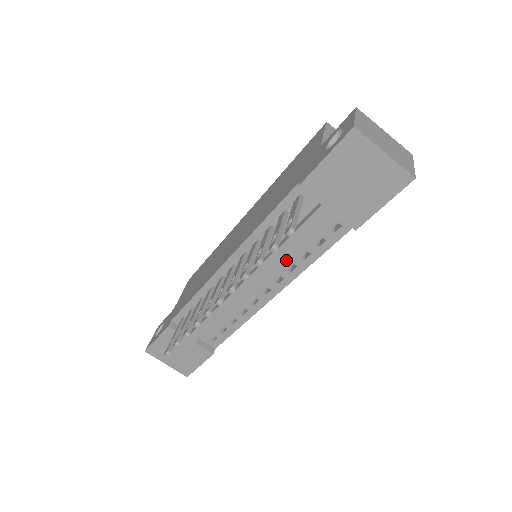
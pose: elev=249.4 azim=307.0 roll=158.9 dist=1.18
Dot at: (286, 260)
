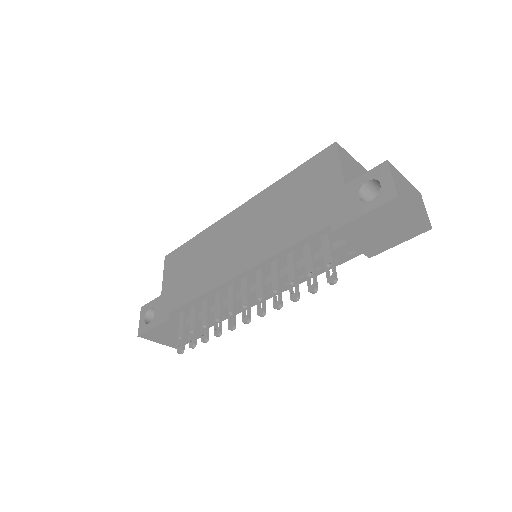
Dot at: occluded
